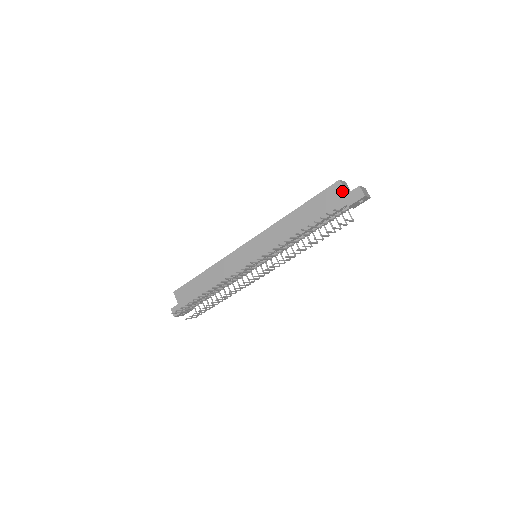
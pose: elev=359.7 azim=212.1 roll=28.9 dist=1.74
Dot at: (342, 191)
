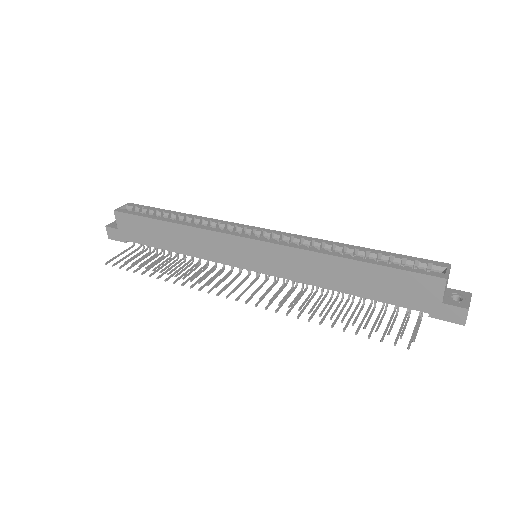
Dot at: (438, 295)
